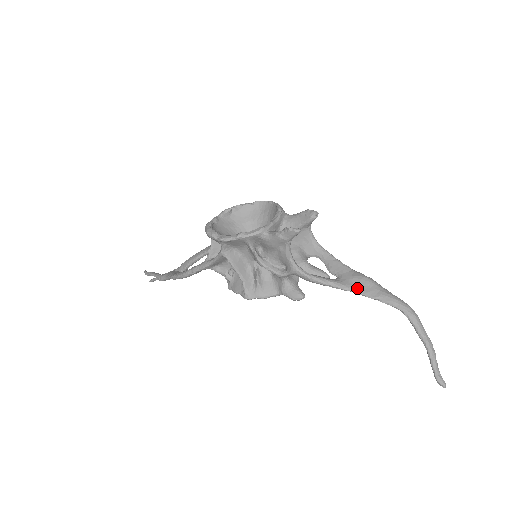
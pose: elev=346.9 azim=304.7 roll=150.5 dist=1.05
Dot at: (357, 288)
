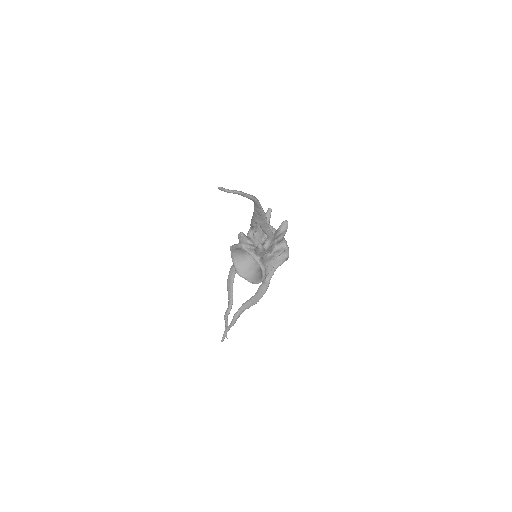
Dot at: occluded
